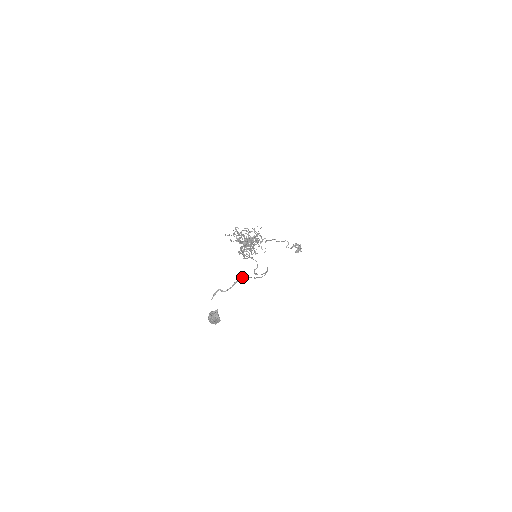
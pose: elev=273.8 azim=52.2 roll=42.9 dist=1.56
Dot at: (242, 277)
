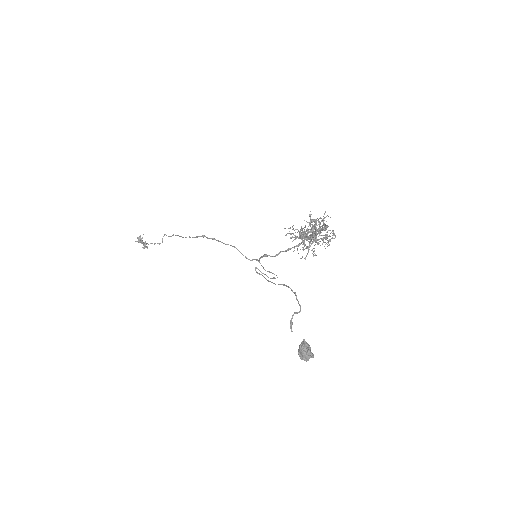
Dot at: (287, 286)
